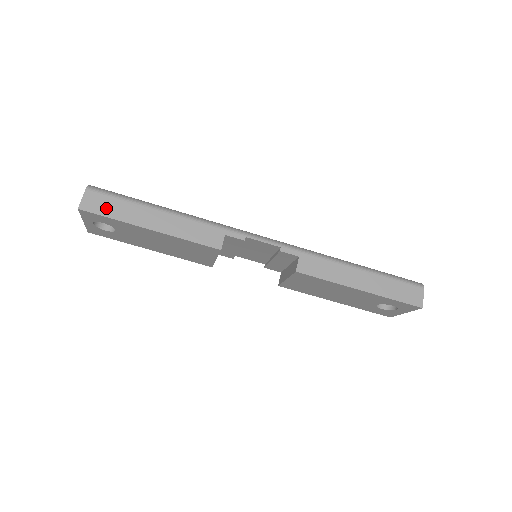
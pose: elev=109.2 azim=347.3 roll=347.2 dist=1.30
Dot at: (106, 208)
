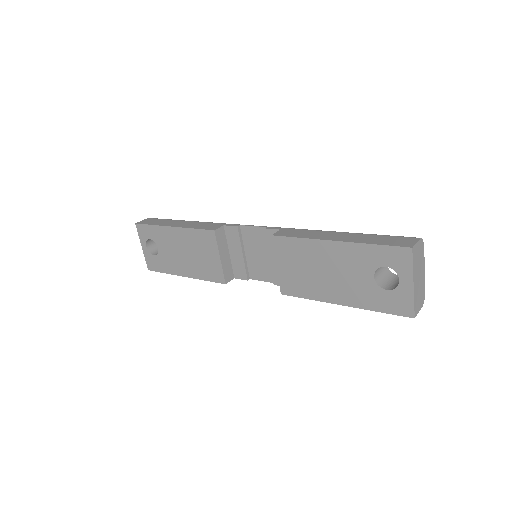
Dot at: (152, 222)
